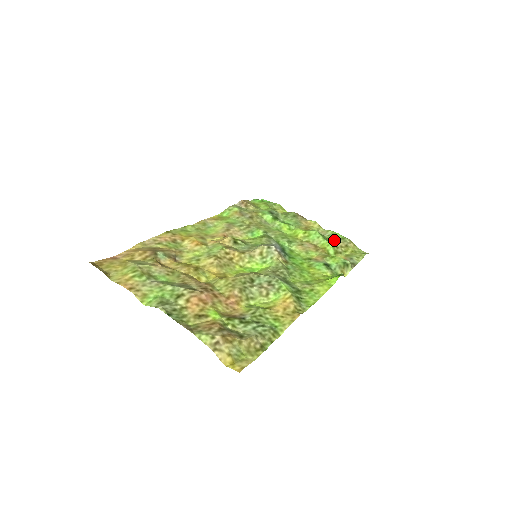
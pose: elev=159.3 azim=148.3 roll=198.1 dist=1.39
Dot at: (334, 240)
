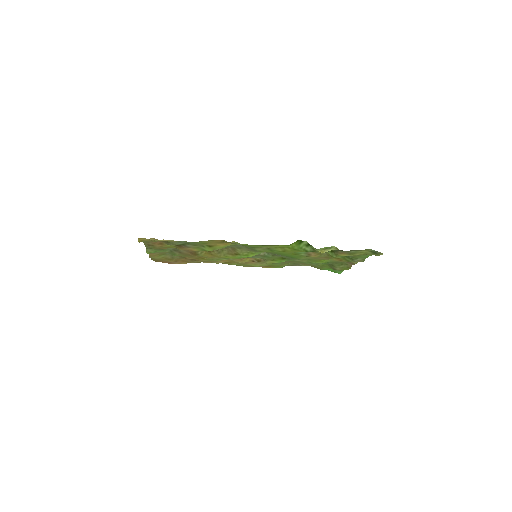
Dot at: (355, 256)
